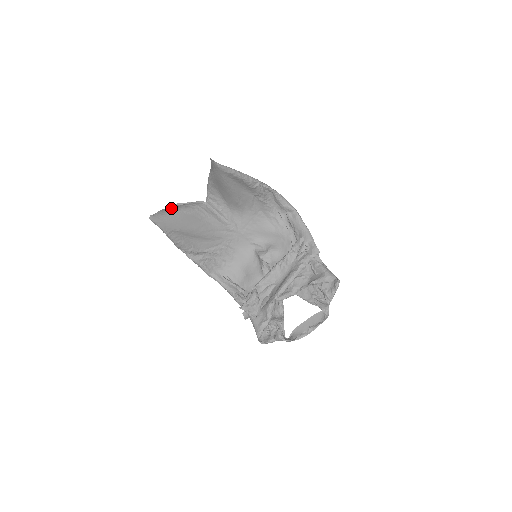
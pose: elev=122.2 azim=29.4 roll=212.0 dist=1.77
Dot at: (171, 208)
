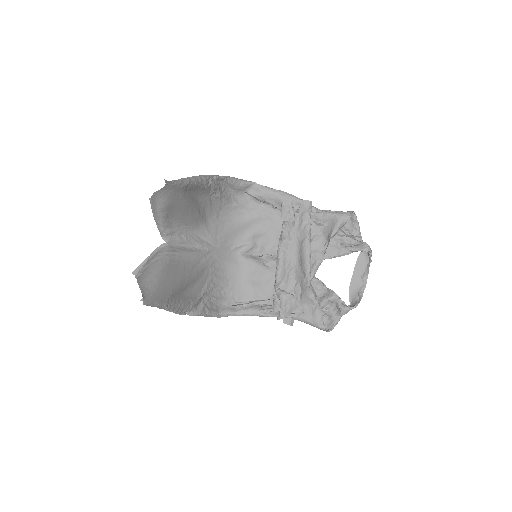
Dot at: (144, 276)
